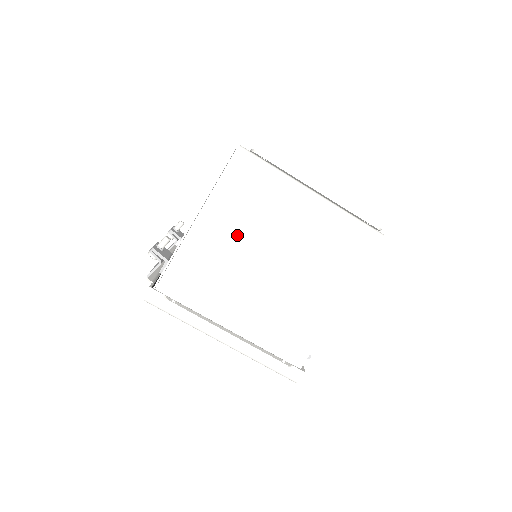
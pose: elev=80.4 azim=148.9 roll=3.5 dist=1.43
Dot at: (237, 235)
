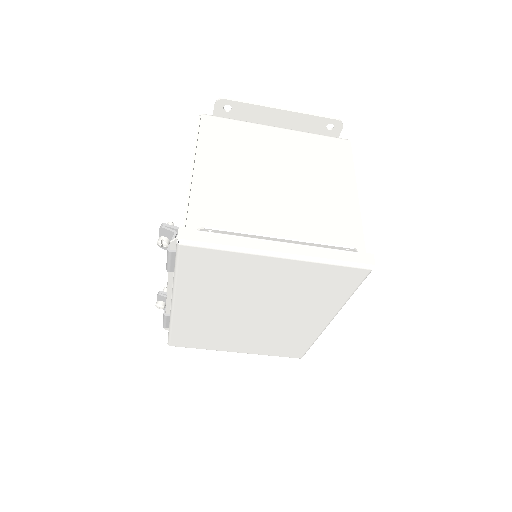
Dot at: (237, 168)
